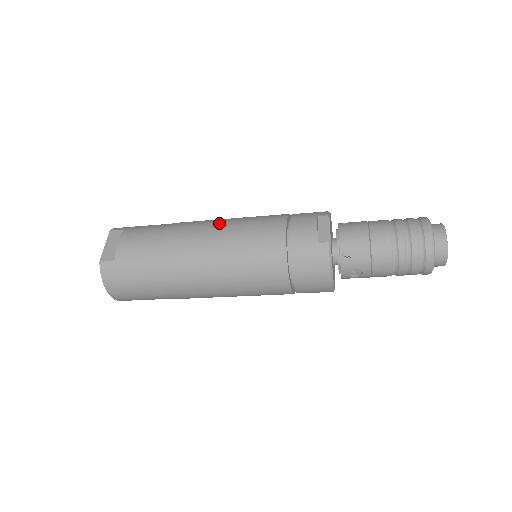
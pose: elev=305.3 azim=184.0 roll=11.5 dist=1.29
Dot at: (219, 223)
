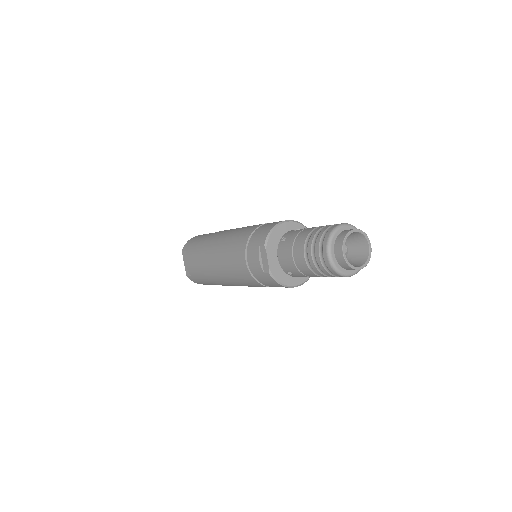
Dot at: (218, 250)
